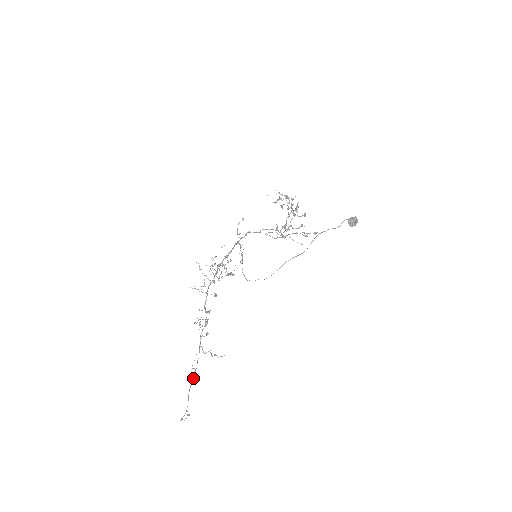
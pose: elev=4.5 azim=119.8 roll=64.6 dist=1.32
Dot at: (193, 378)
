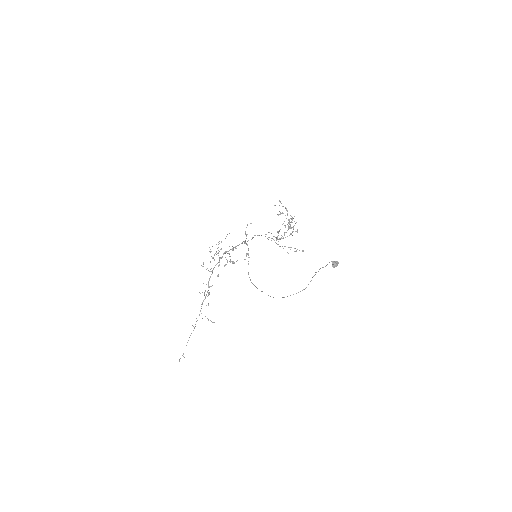
Dot at: occluded
